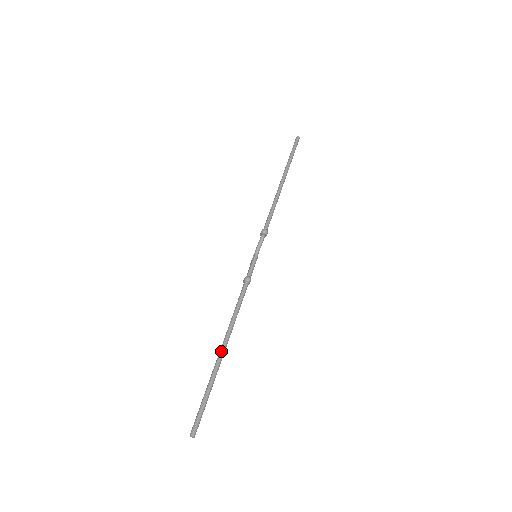
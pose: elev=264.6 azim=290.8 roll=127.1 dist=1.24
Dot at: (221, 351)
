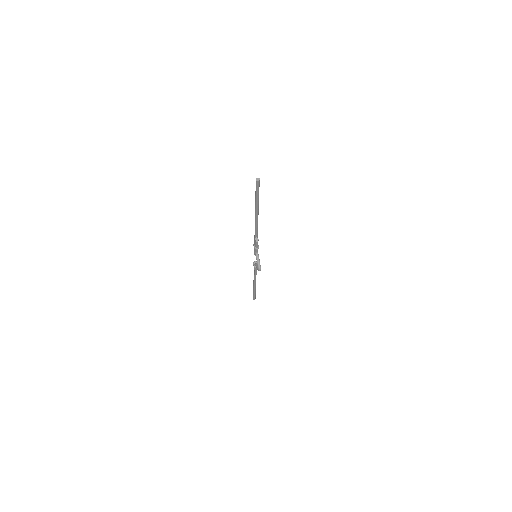
Dot at: (255, 214)
